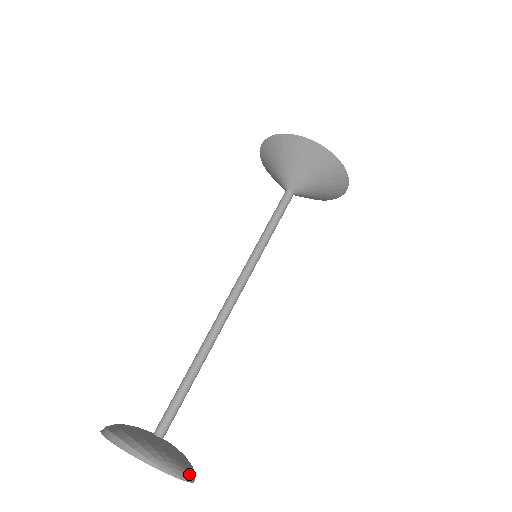
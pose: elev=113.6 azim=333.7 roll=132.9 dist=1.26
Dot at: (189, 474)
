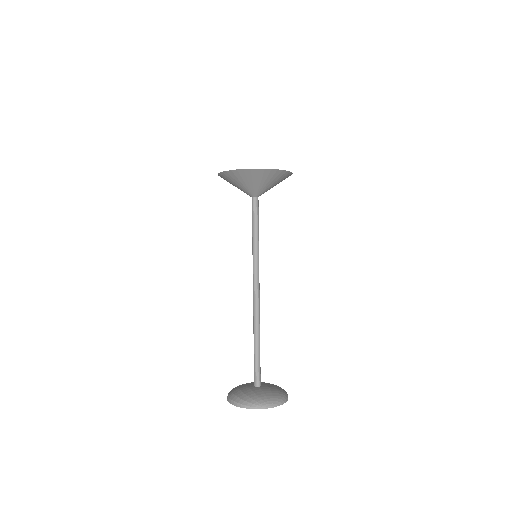
Dot at: (279, 401)
